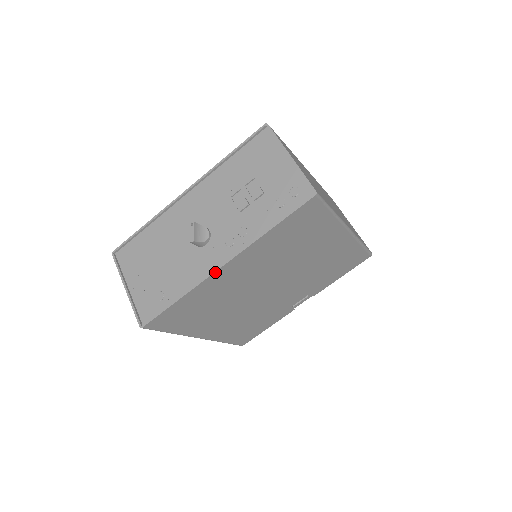
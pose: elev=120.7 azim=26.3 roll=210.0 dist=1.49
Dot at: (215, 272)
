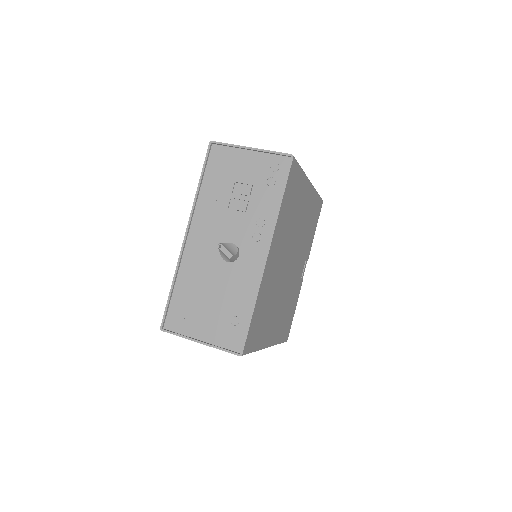
Dot at: (265, 265)
